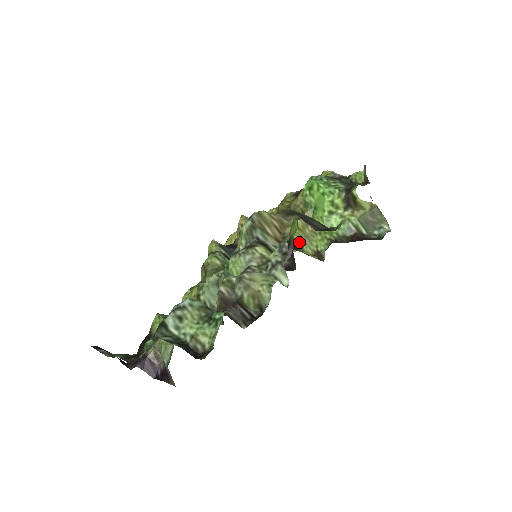
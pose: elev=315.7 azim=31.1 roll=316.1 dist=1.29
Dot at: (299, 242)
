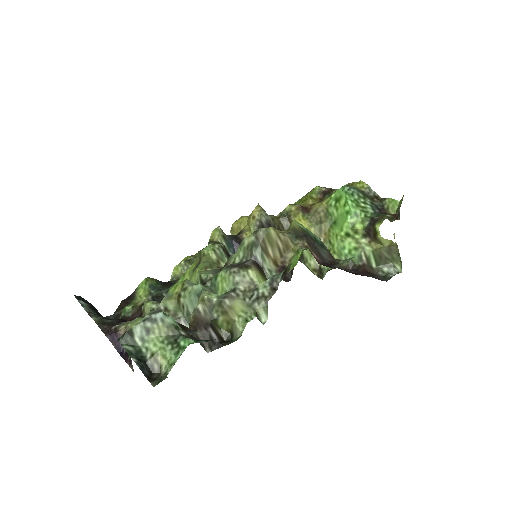
Dot at: (305, 253)
